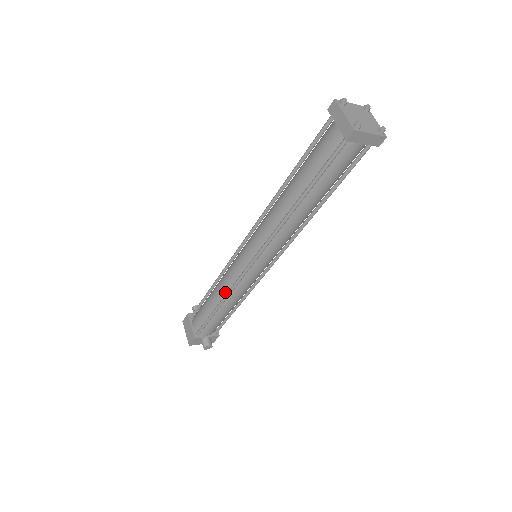
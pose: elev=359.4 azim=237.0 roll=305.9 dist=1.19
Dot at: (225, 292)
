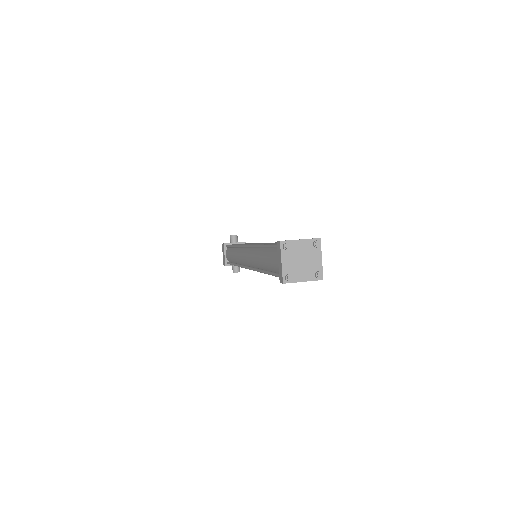
Dot at: (238, 262)
